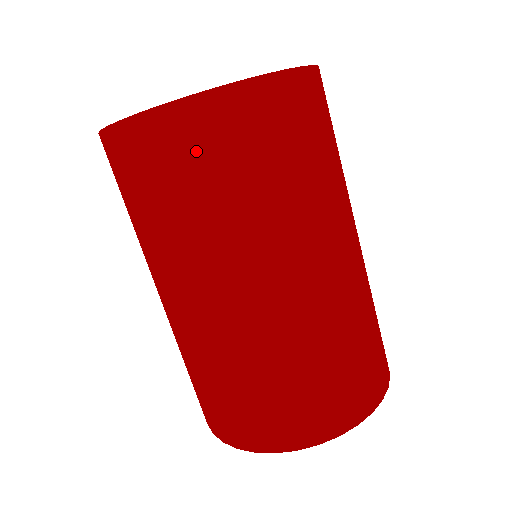
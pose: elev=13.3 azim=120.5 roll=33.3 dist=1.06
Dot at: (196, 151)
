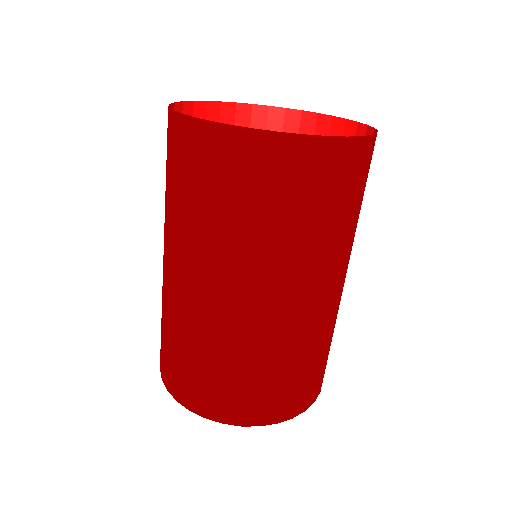
Dot at: (268, 178)
